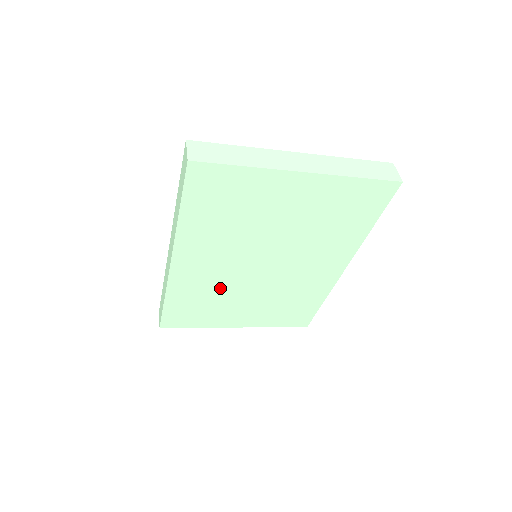
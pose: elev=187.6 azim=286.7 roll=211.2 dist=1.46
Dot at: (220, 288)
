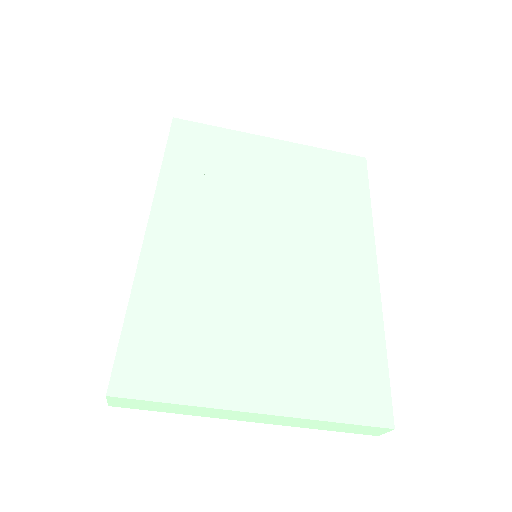
Dot at: (214, 288)
